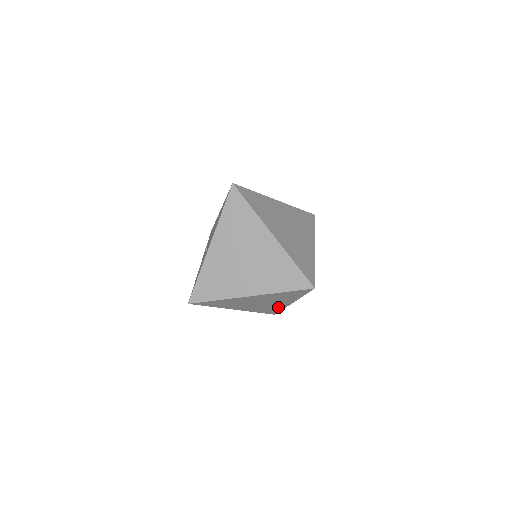
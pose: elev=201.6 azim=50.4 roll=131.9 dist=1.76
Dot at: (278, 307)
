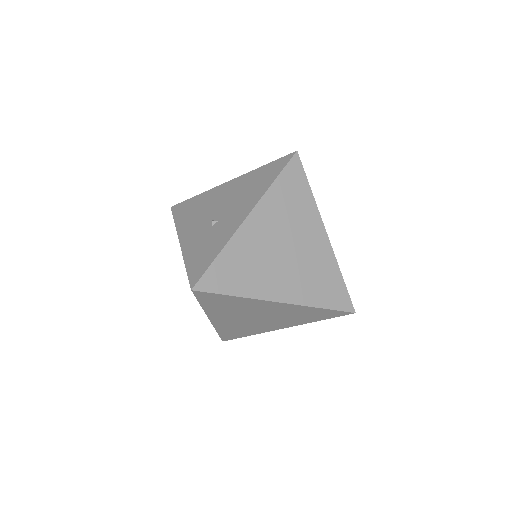
Dot at: (255, 330)
